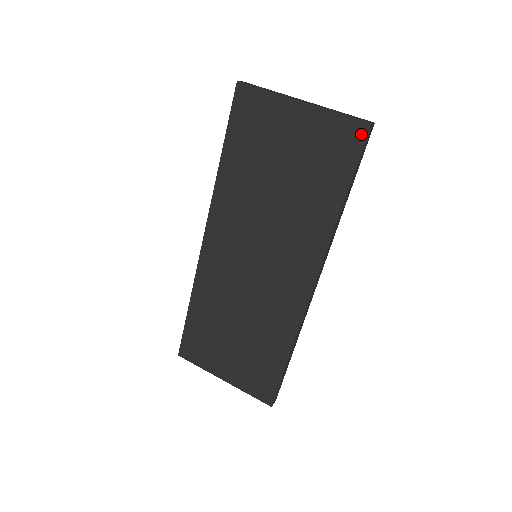
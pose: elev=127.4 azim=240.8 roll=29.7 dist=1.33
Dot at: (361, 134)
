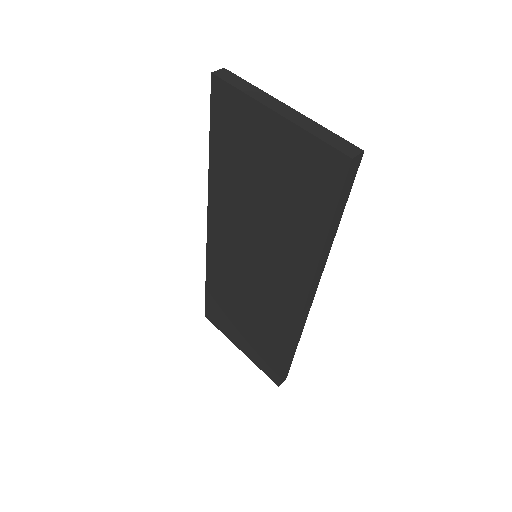
Dot at: (341, 168)
